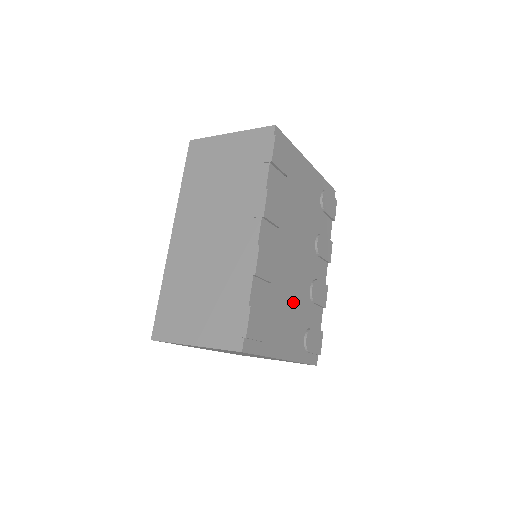
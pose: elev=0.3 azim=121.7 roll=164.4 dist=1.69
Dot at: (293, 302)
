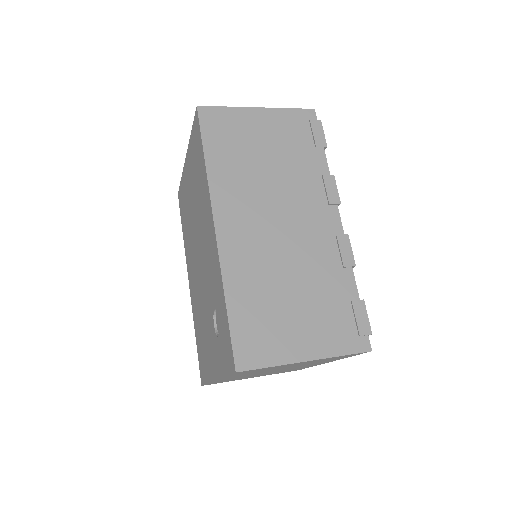
Dot at: occluded
